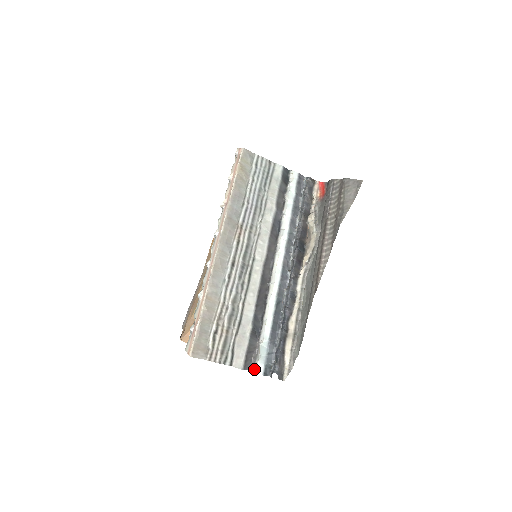
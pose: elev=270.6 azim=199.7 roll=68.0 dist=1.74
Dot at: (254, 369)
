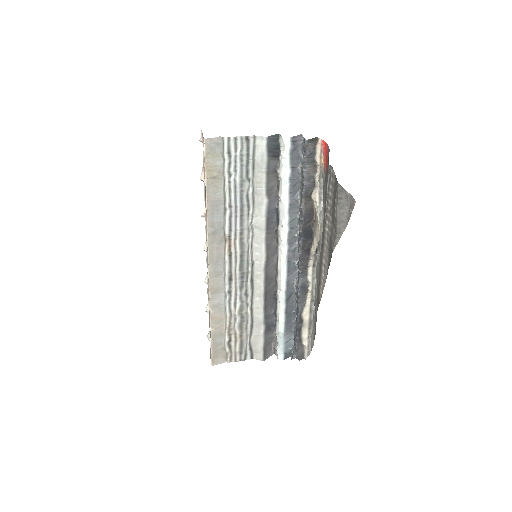
Dot at: (275, 354)
